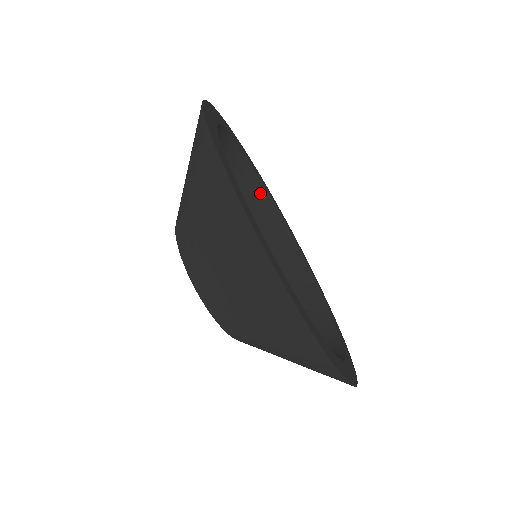
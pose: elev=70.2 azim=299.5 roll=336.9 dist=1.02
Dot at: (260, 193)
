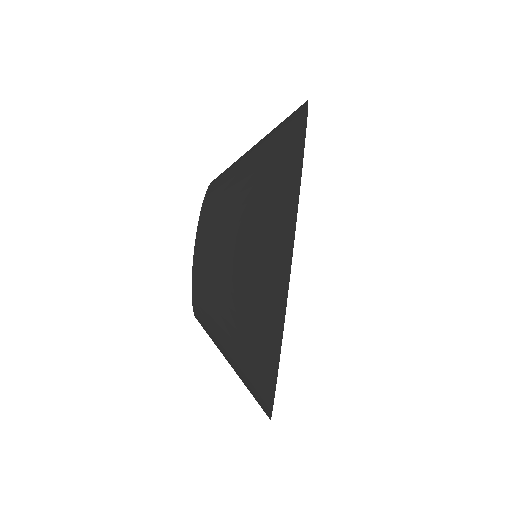
Dot at: occluded
